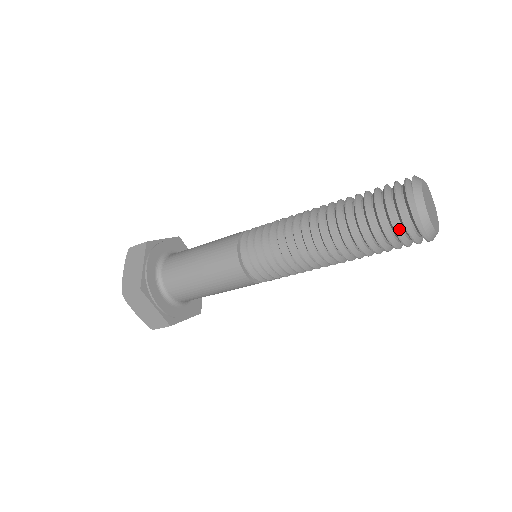
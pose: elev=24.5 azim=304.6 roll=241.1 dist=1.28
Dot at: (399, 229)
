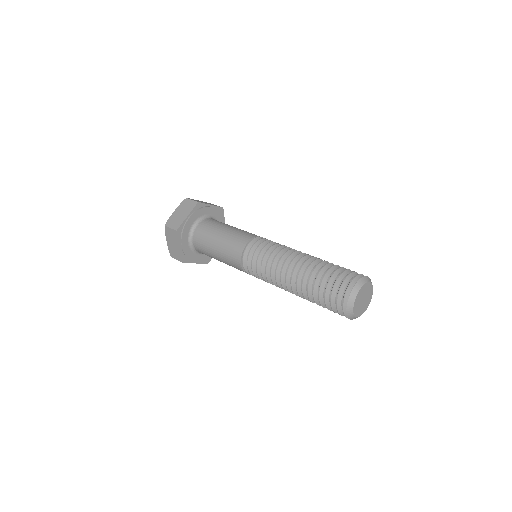
Dot at: occluded
